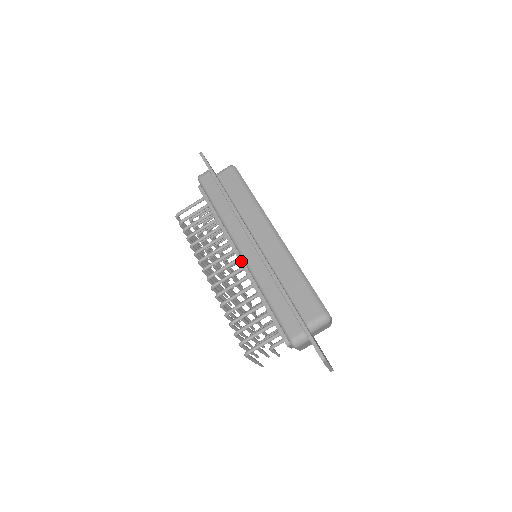
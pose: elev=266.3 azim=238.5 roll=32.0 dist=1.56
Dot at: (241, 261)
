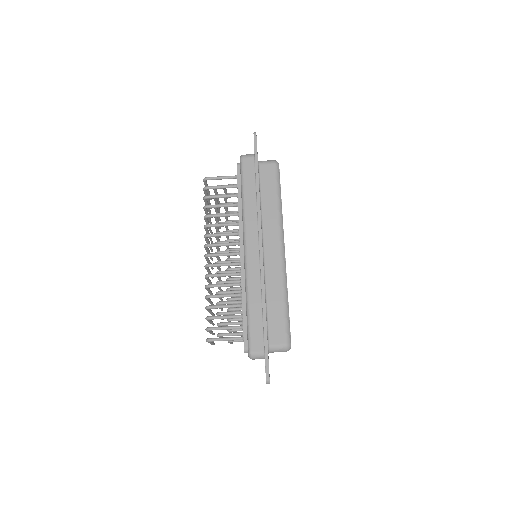
Dot at: (242, 259)
